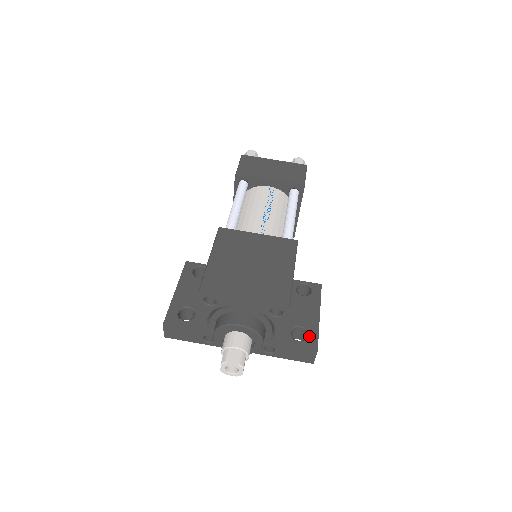
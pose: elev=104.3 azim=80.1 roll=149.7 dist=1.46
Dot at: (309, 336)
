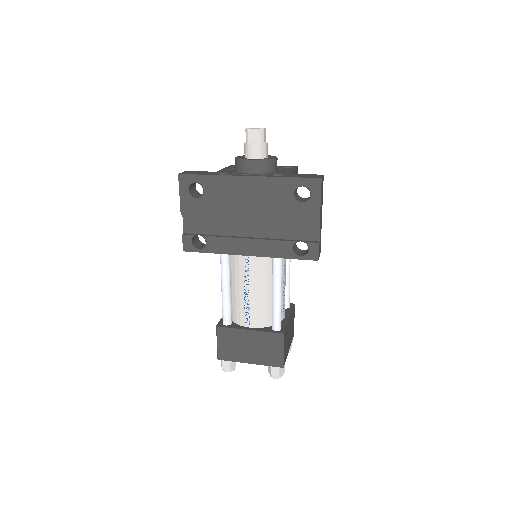
Dot at: occluded
